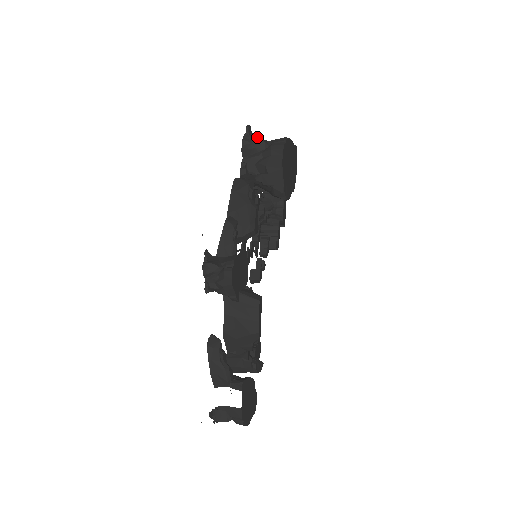
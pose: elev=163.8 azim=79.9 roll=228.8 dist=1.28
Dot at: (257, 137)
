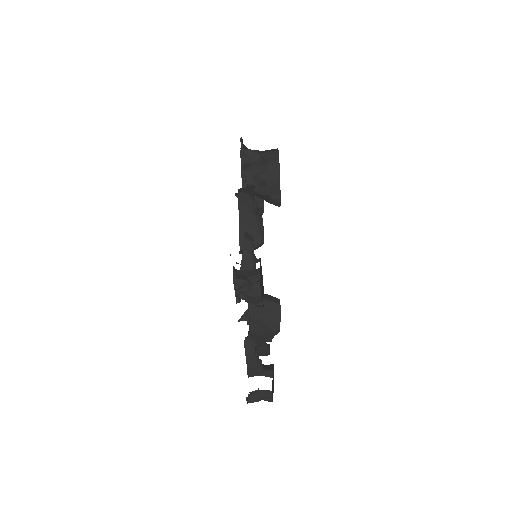
Dot at: (253, 152)
